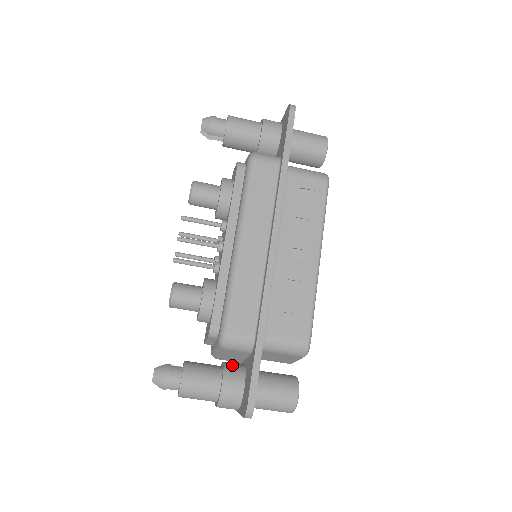
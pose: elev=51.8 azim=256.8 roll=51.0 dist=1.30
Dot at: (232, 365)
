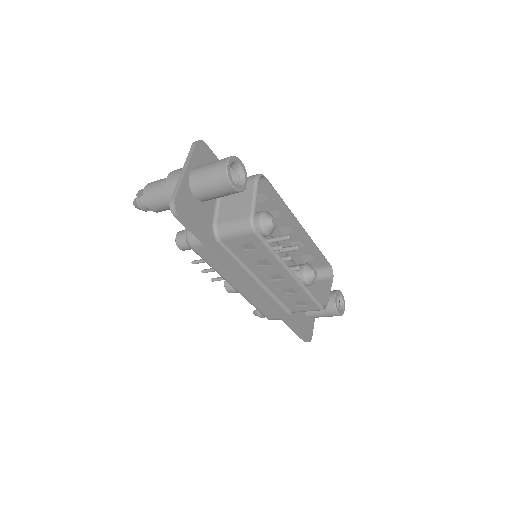
Dot at: occluded
